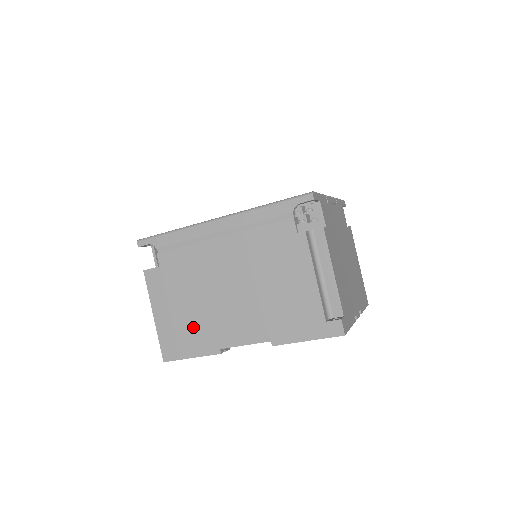
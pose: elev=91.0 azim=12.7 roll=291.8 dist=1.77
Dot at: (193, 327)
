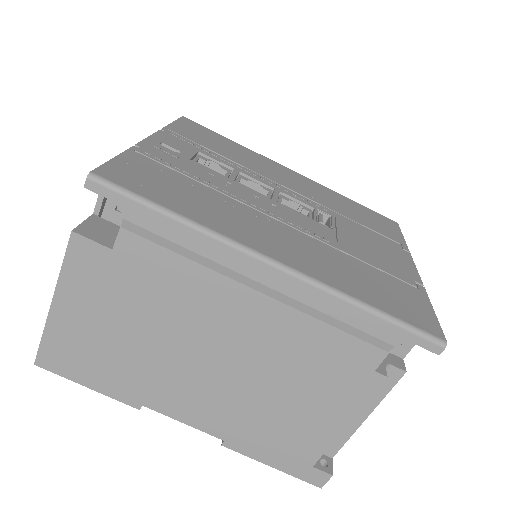
Dot at: (116, 360)
